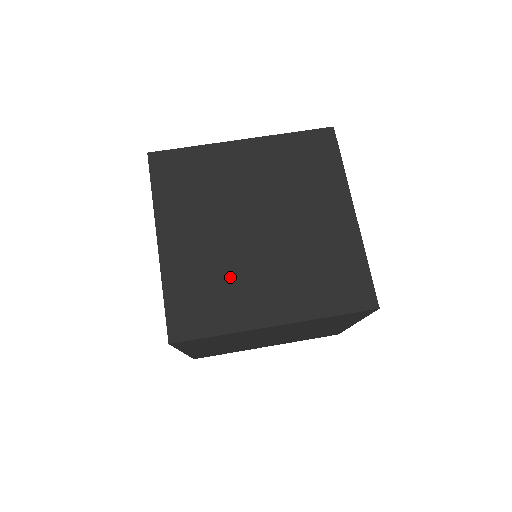
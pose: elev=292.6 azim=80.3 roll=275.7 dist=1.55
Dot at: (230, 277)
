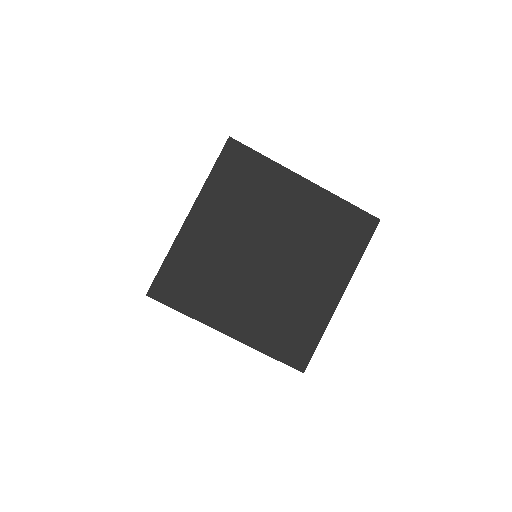
Dot at: (221, 279)
